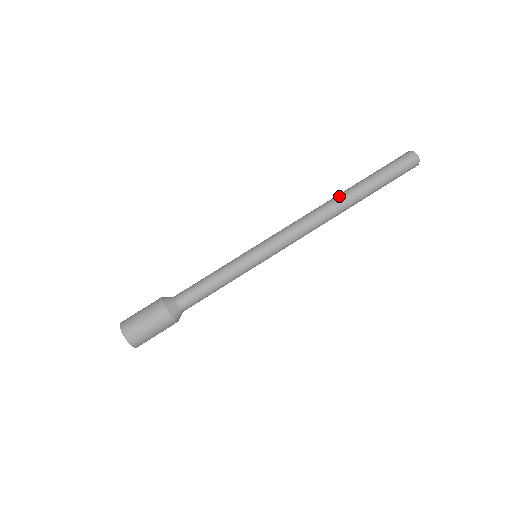
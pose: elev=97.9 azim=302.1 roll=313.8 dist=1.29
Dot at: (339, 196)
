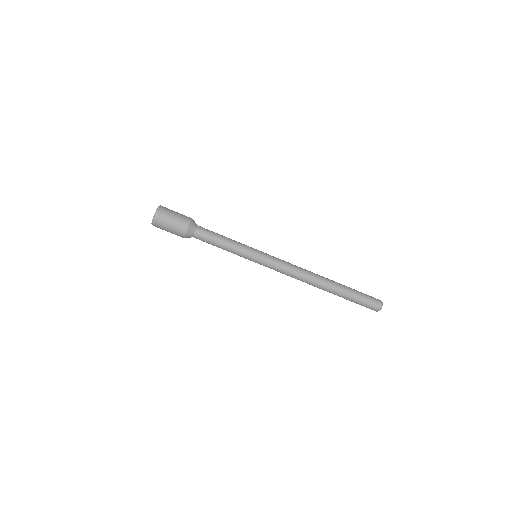
Dot at: occluded
